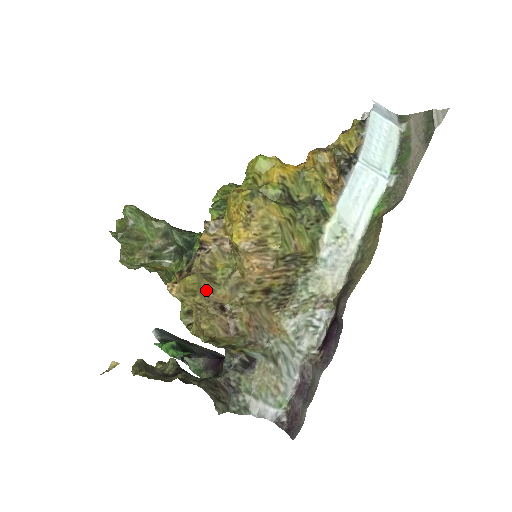
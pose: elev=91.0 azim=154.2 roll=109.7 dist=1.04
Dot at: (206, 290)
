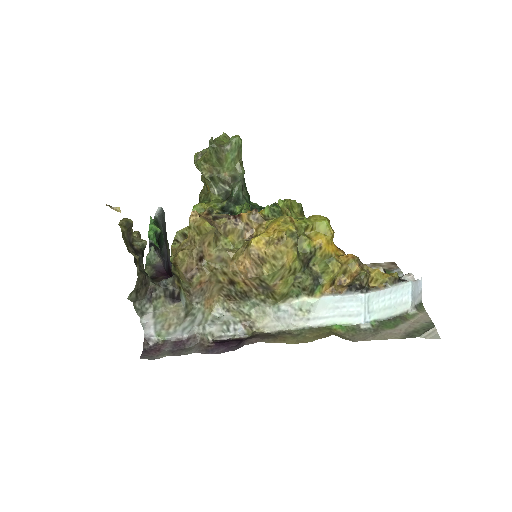
Dot at: (207, 240)
